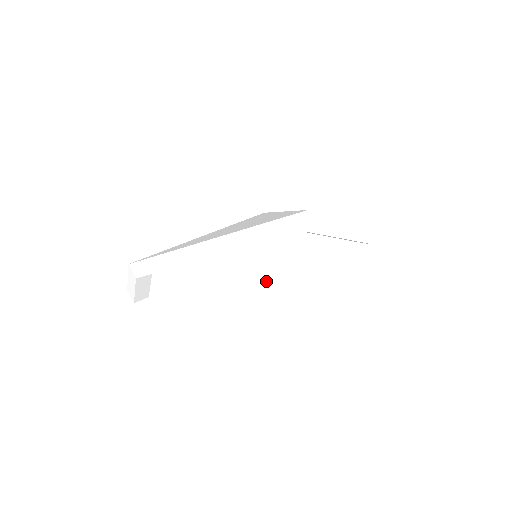
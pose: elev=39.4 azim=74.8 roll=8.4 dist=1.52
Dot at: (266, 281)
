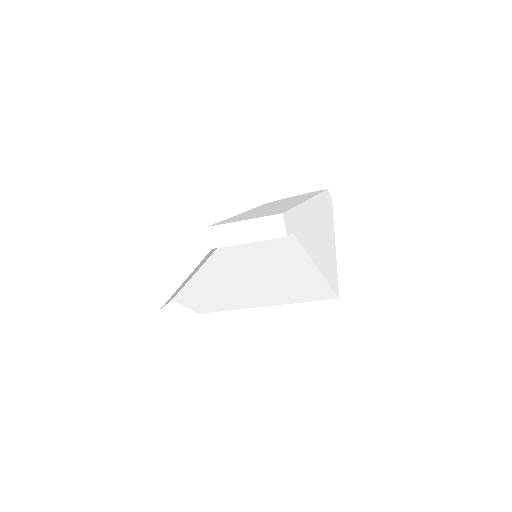
Dot at: (262, 282)
